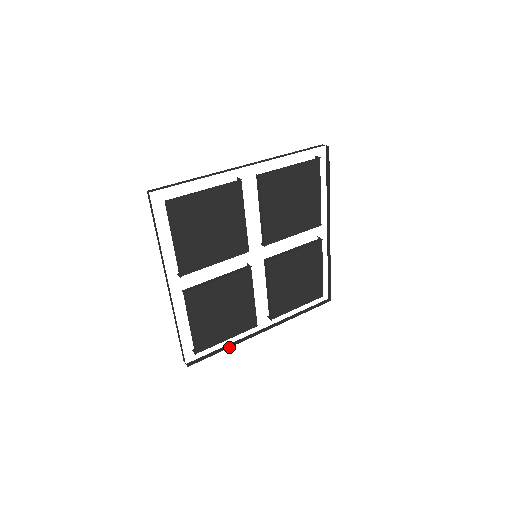
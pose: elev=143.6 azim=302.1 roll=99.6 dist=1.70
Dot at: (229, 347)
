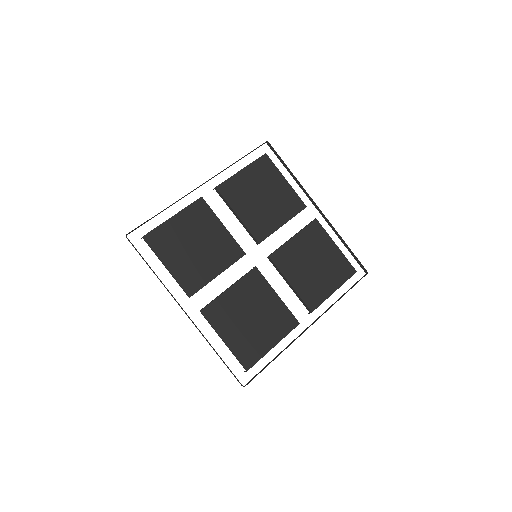
Dot at: occluded
